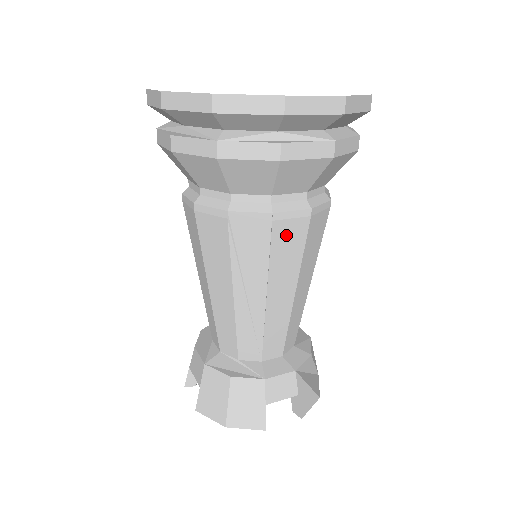
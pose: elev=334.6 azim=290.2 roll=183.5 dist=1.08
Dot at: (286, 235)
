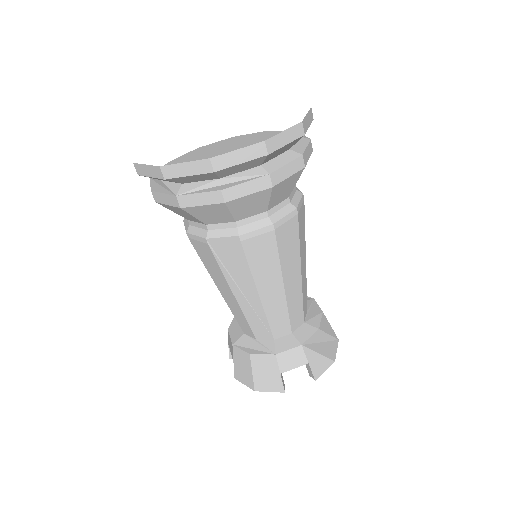
Dot at: (257, 248)
